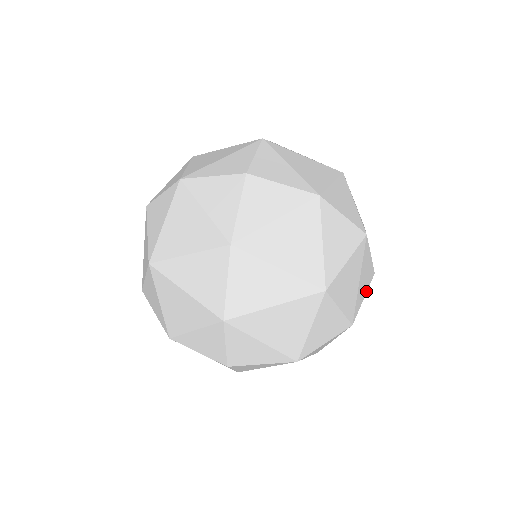
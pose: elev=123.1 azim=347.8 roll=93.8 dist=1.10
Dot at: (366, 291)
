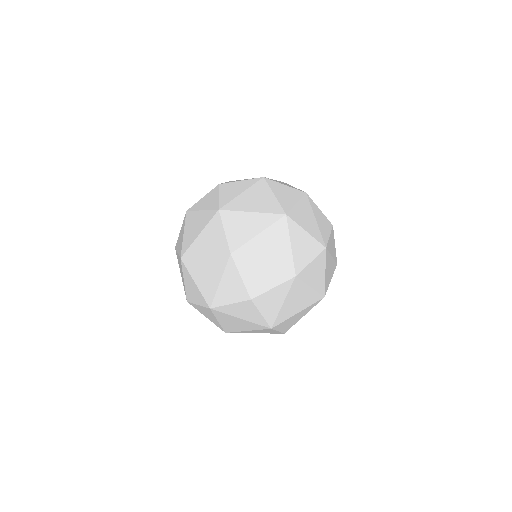
Dot at: (330, 233)
